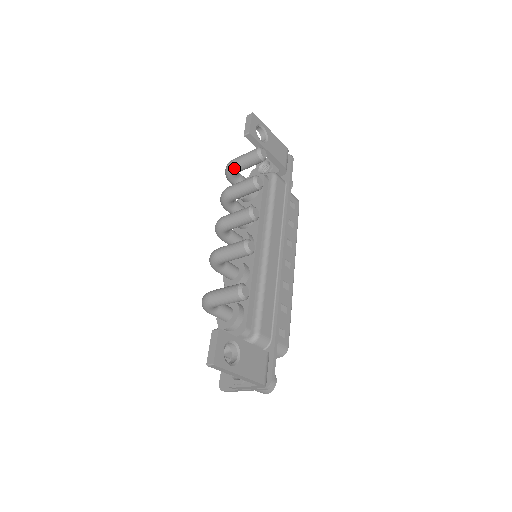
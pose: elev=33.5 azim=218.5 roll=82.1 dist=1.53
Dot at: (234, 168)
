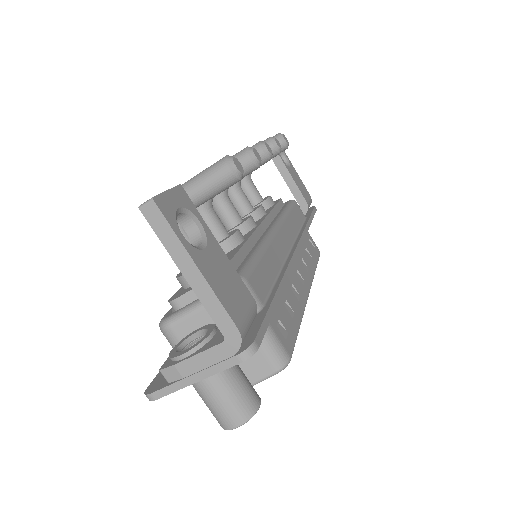
Dot at: occluded
